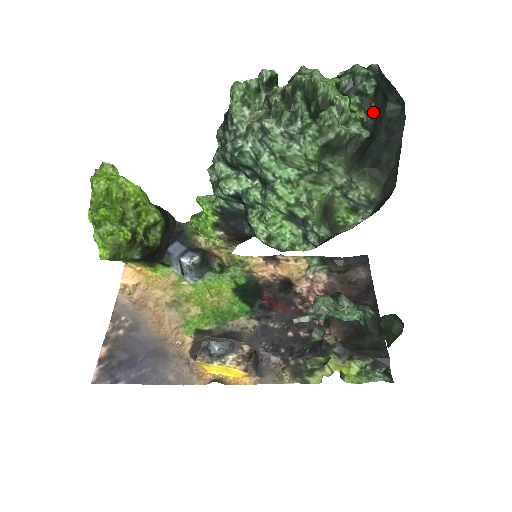
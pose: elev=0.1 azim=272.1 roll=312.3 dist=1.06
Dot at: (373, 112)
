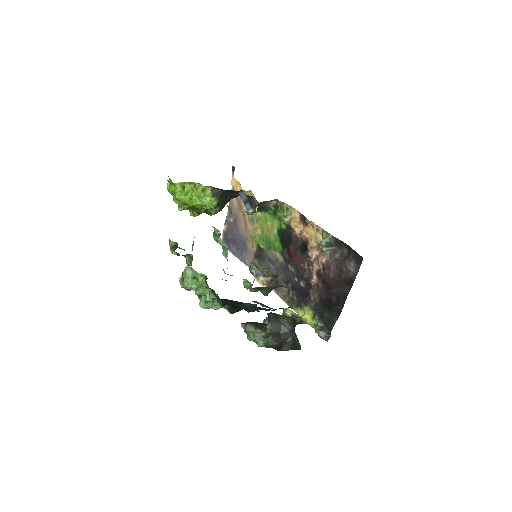
Dot at: (231, 307)
